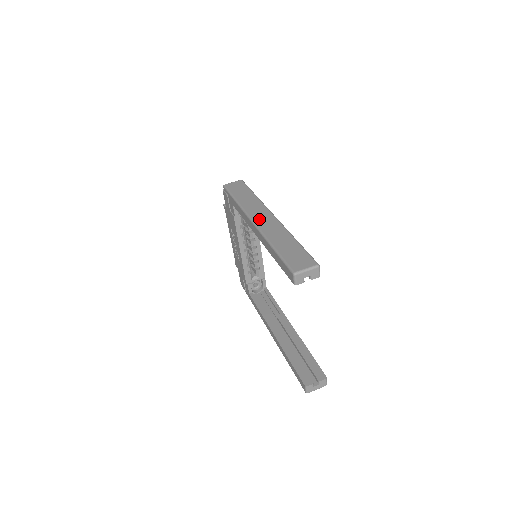
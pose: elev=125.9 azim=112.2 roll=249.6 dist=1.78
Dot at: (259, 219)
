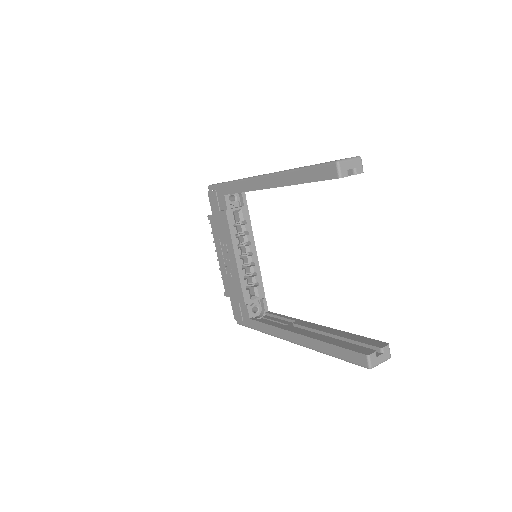
Dot at: occluded
